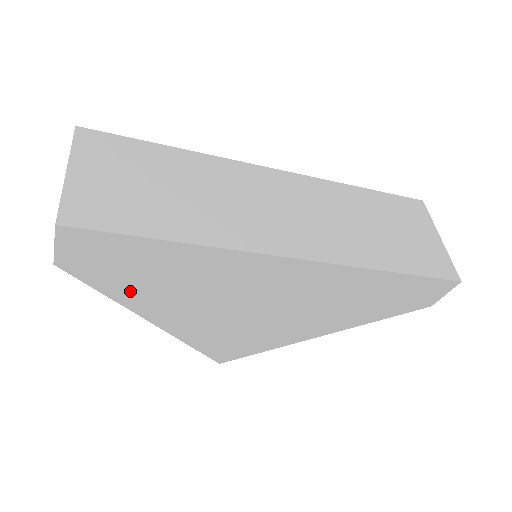
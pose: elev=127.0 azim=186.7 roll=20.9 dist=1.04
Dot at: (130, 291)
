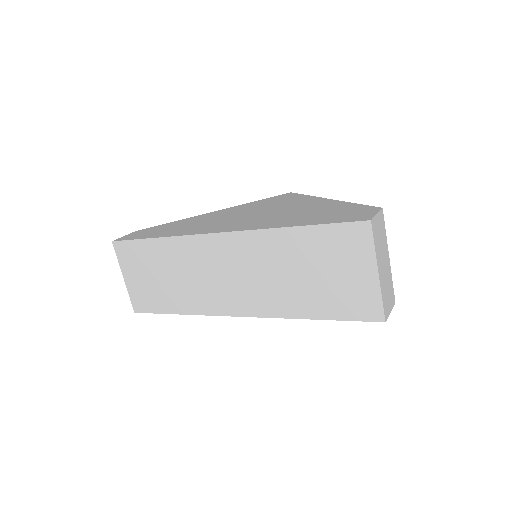
Dot at: occluded
